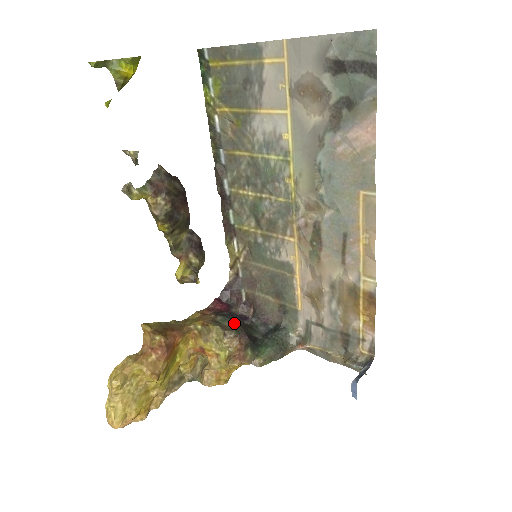
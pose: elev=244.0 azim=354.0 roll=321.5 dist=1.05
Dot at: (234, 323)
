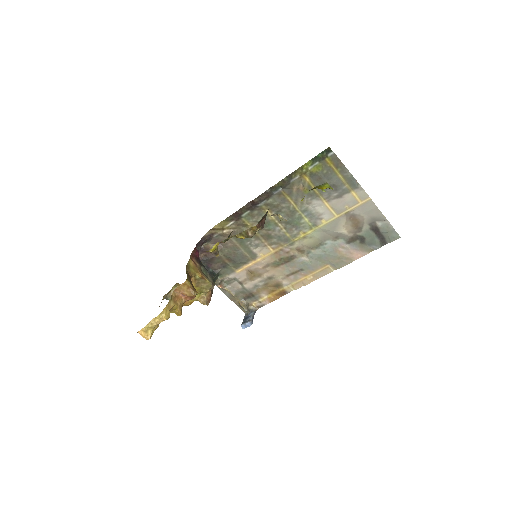
Dot at: (211, 276)
